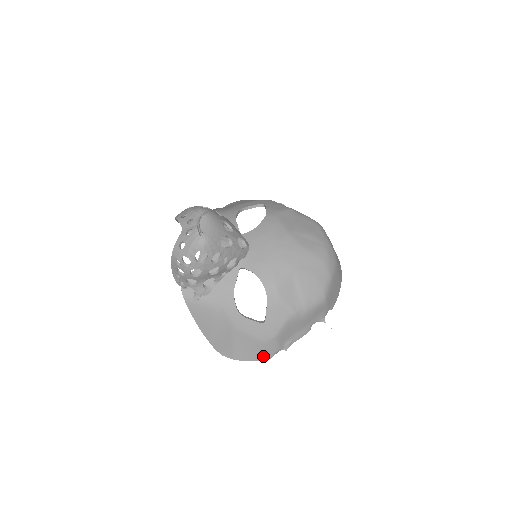
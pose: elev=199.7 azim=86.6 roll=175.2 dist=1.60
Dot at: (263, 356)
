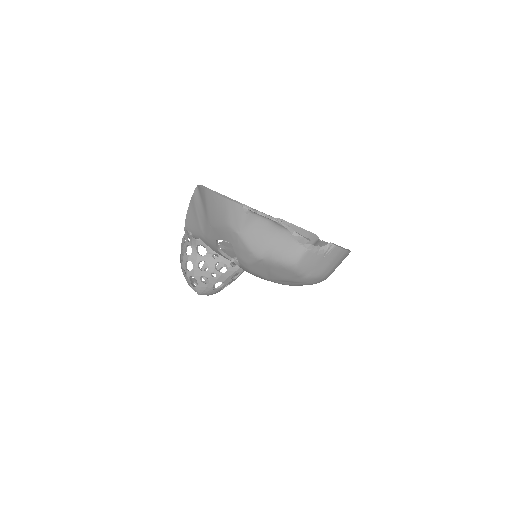
Dot at: (309, 237)
